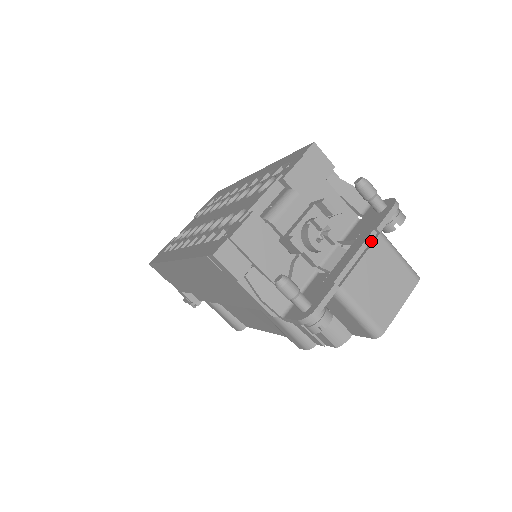
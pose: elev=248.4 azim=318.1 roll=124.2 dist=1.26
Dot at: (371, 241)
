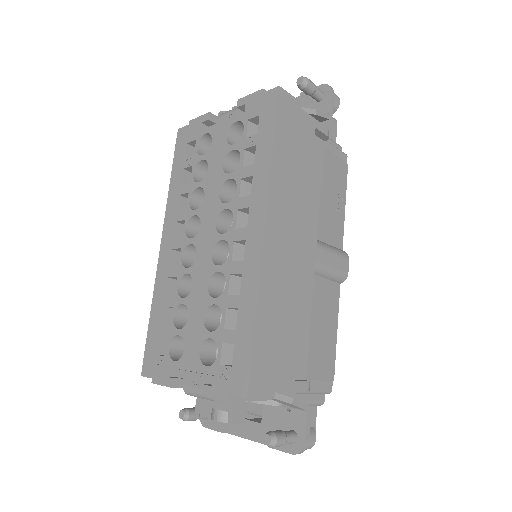
Dot at: occluded
